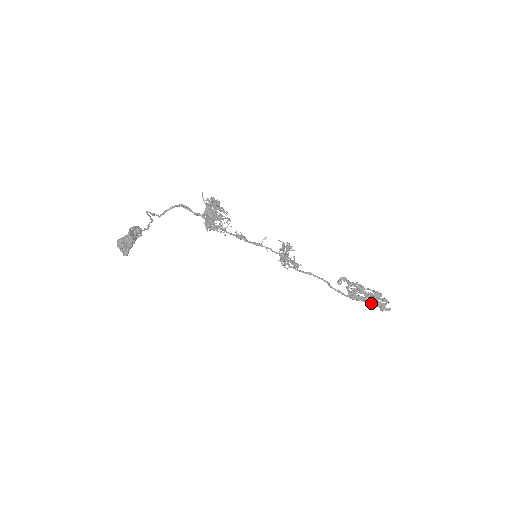
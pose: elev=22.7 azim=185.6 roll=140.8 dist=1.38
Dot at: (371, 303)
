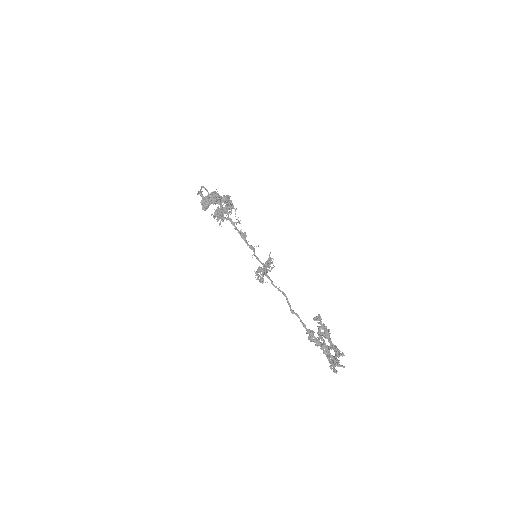
Dot at: (326, 355)
